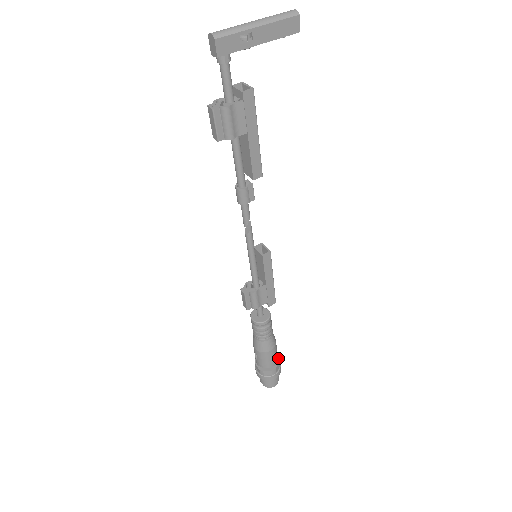
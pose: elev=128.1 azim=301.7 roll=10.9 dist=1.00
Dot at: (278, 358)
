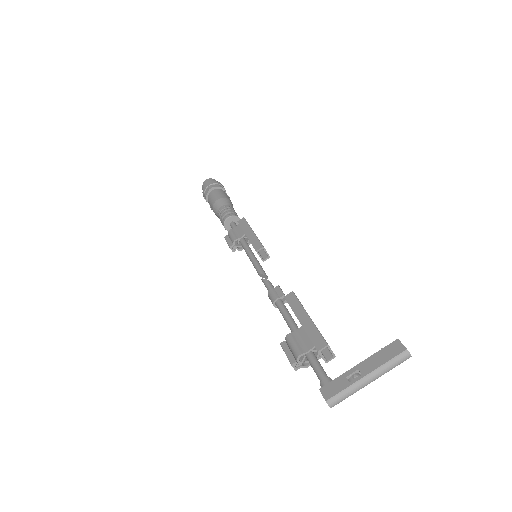
Dot at: occluded
